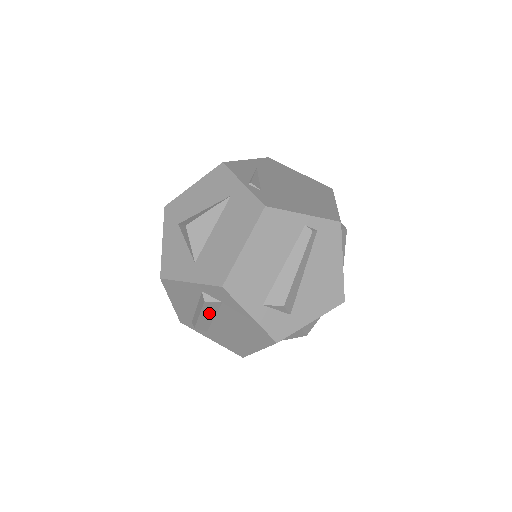
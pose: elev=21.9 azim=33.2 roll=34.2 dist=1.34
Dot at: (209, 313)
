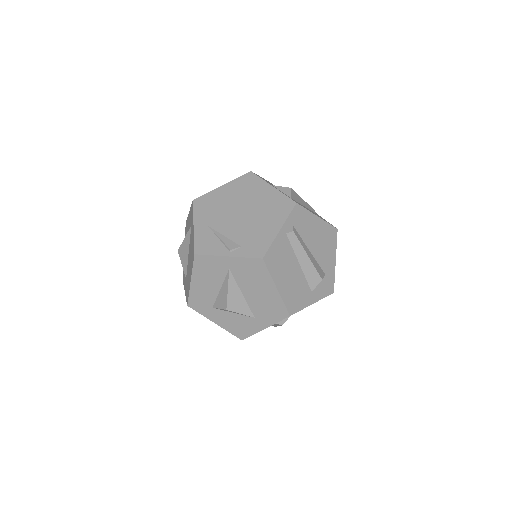
Dot at: occluded
